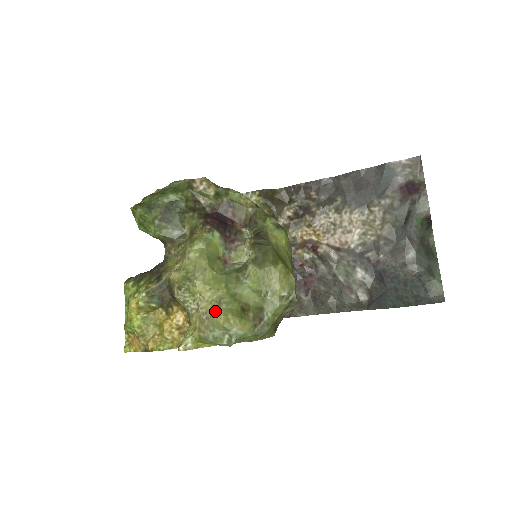
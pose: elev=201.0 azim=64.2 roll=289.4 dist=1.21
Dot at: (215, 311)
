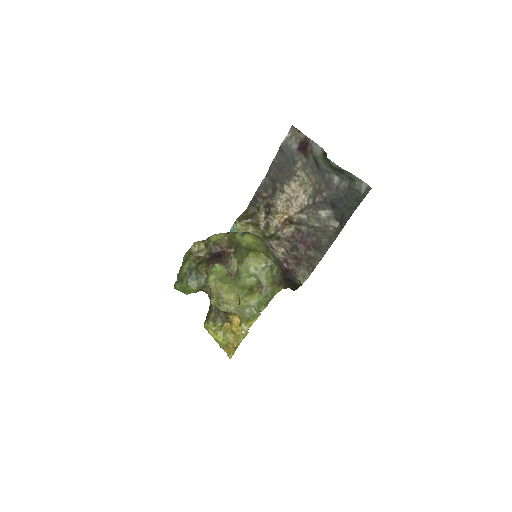
Dot at: (239, 302)
